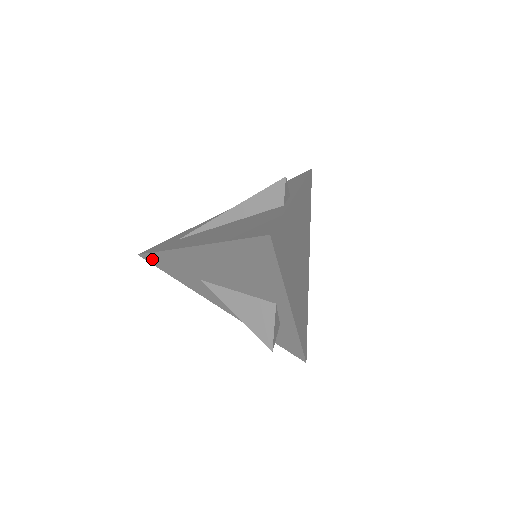
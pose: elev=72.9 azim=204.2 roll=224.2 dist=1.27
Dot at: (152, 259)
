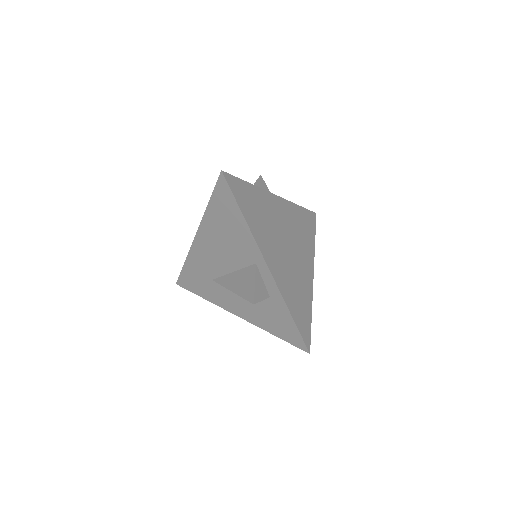
Dot at: (184, 281)
